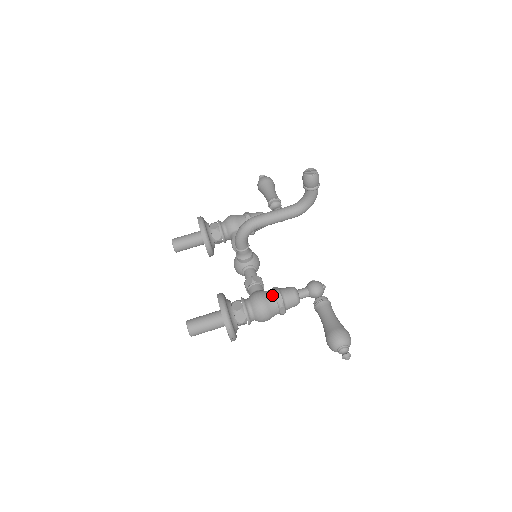
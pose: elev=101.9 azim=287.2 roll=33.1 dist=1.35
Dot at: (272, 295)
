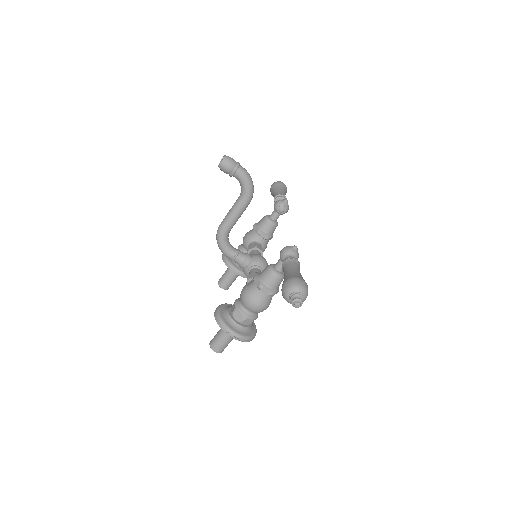
Dot at: (252, 282)
